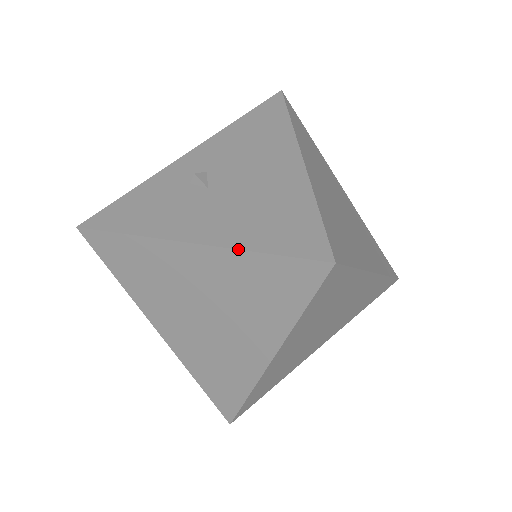
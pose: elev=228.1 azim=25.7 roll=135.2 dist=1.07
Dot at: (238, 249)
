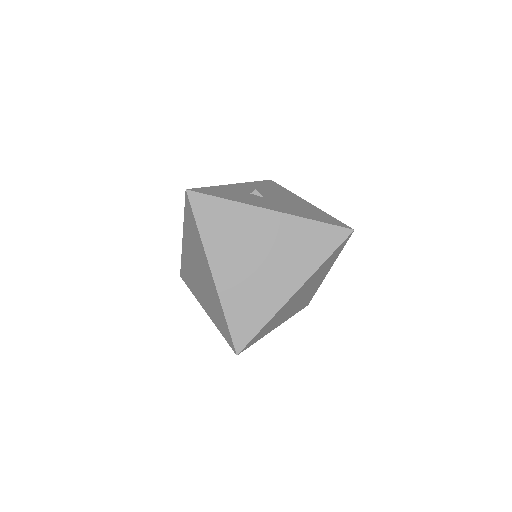
Dot at: (304, 217)
